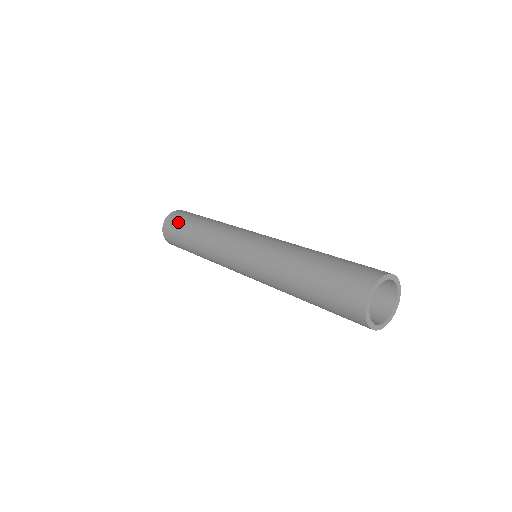
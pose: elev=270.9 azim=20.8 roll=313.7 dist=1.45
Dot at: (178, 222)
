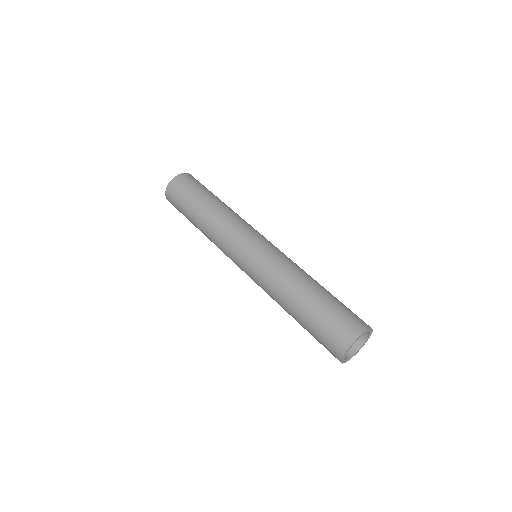
Dot at: (197, 184)
